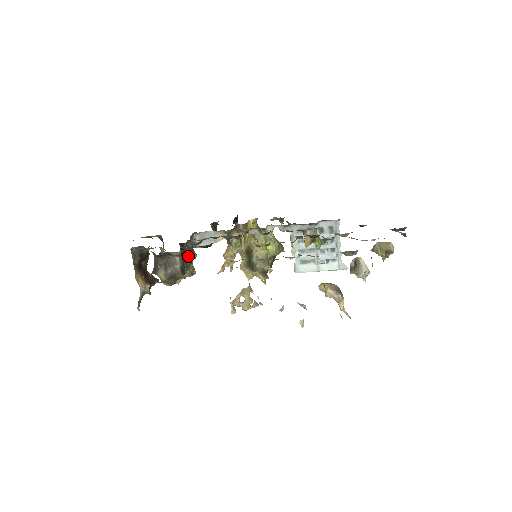
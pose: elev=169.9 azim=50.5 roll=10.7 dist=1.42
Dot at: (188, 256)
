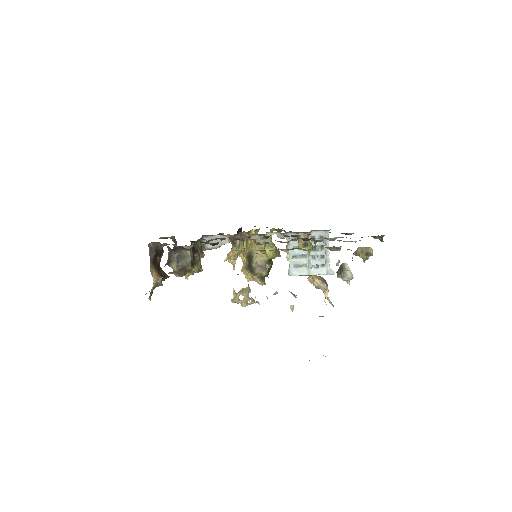
Dot at: (197, 254)
